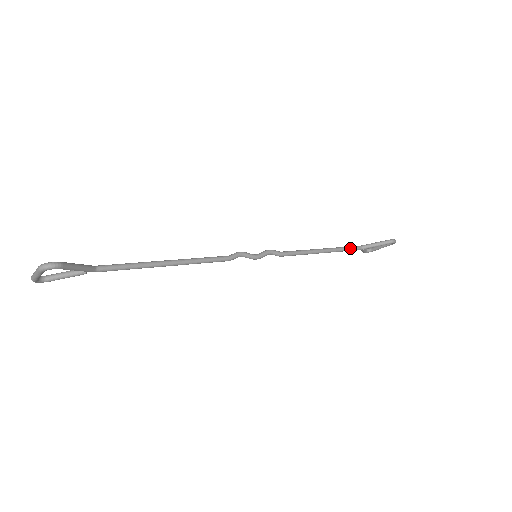
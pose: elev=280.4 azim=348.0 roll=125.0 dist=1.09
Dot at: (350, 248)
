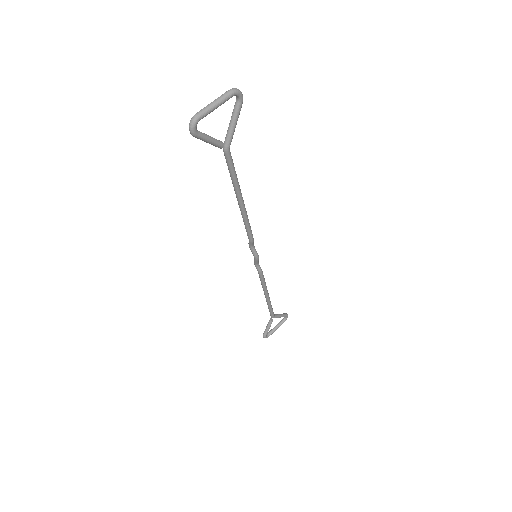
Dot at: (272, 309)
